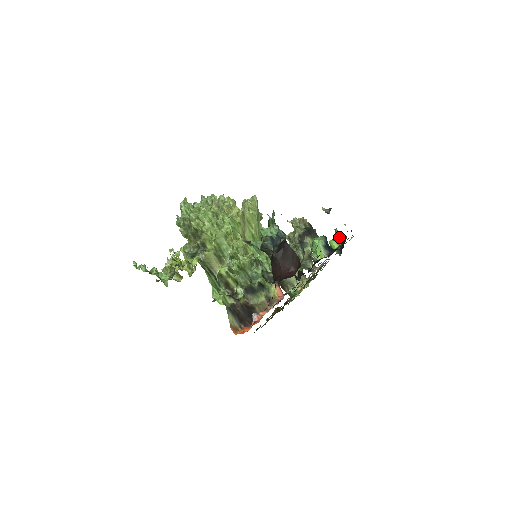
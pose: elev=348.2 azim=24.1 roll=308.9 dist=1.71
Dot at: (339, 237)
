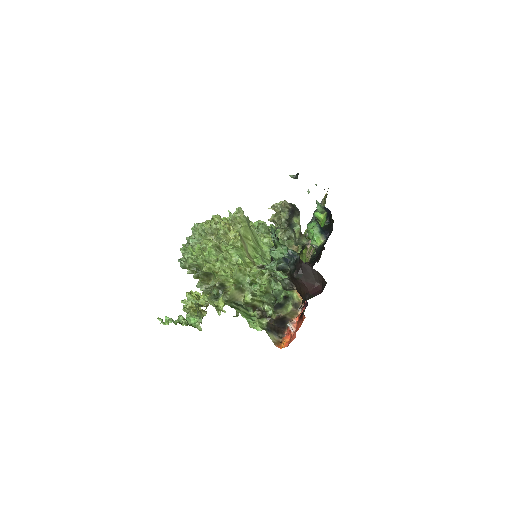
Dot at: (322, 208)
